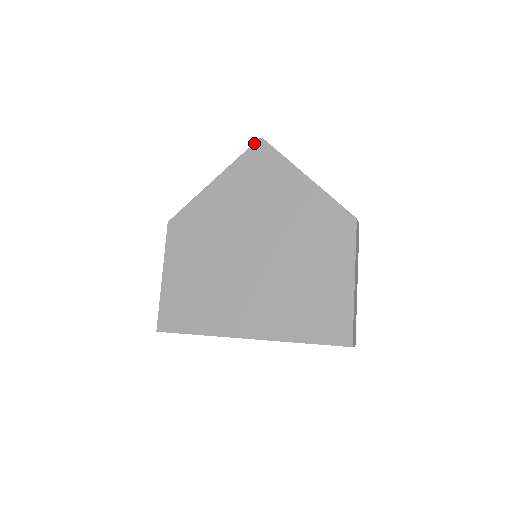
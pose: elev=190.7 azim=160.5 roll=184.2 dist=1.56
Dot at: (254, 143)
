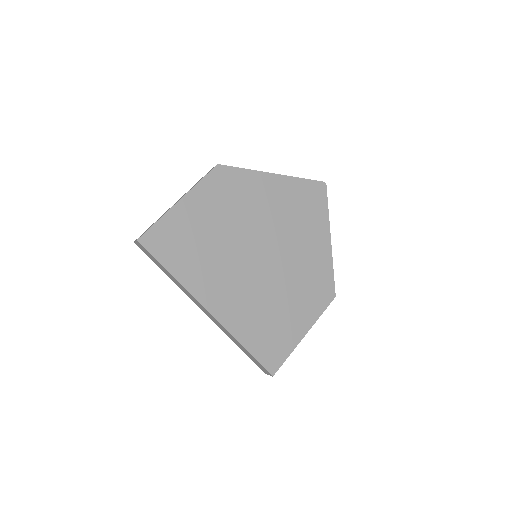
Dot at: (319, 181)
